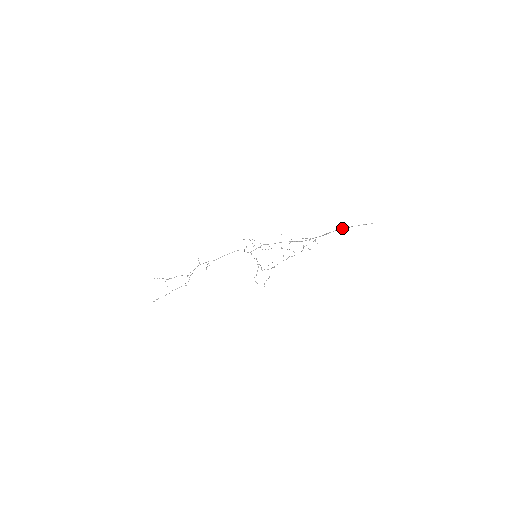
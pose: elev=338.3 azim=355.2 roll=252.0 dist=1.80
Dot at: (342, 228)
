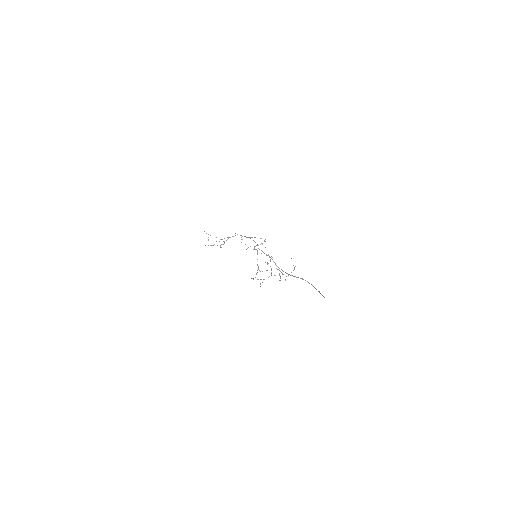
Dot at: occluded
